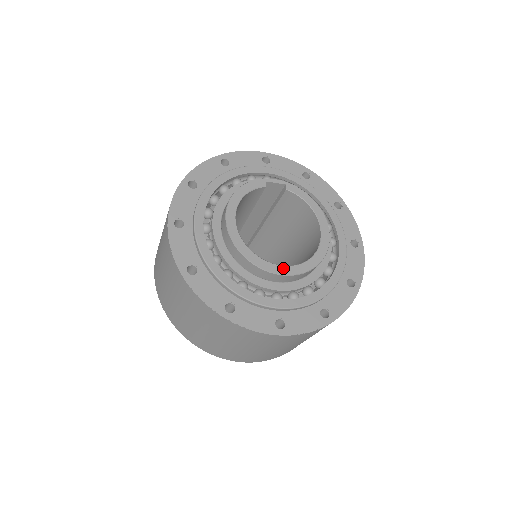
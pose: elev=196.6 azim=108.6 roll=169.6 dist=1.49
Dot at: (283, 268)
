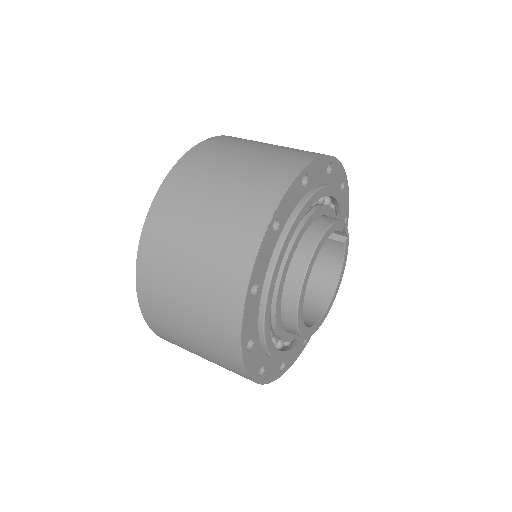
Dot at: (305, 328)
